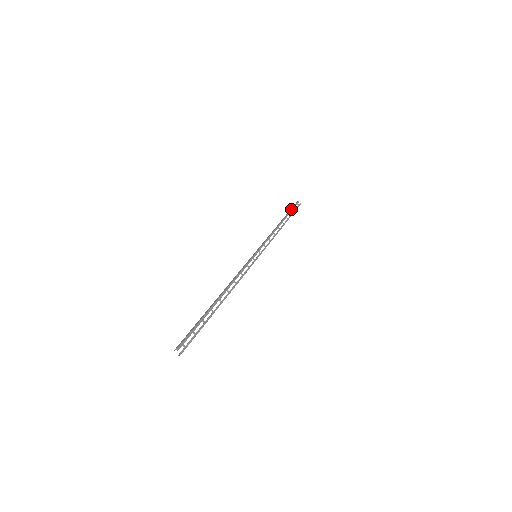
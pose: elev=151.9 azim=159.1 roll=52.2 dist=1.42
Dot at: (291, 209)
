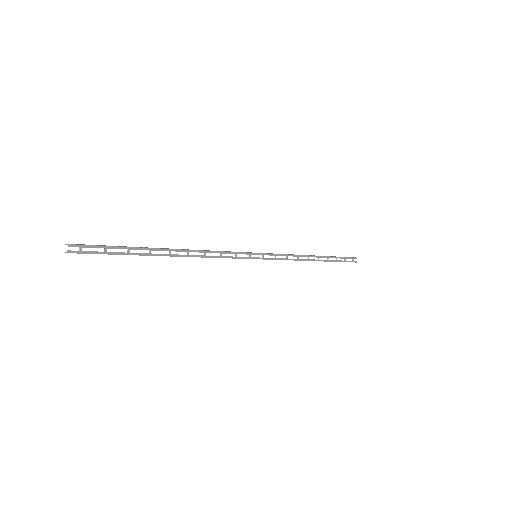
Dot at: occluded
